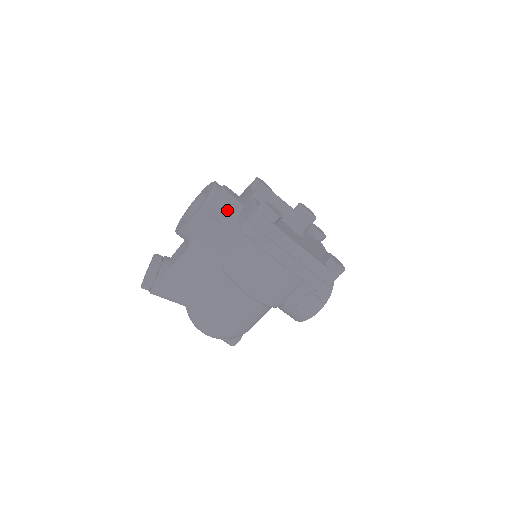
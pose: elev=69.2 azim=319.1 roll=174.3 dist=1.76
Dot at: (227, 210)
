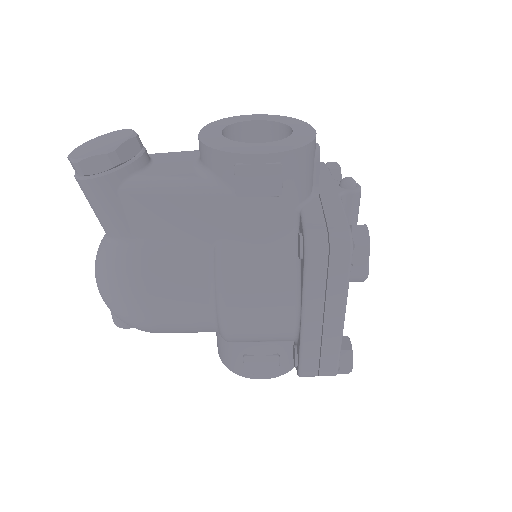
Dot at: (302, 183)
